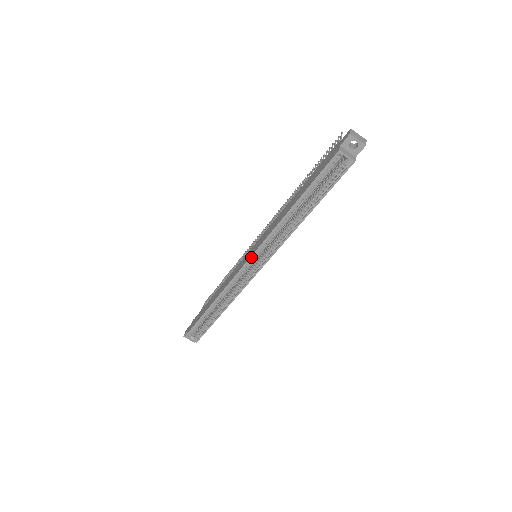
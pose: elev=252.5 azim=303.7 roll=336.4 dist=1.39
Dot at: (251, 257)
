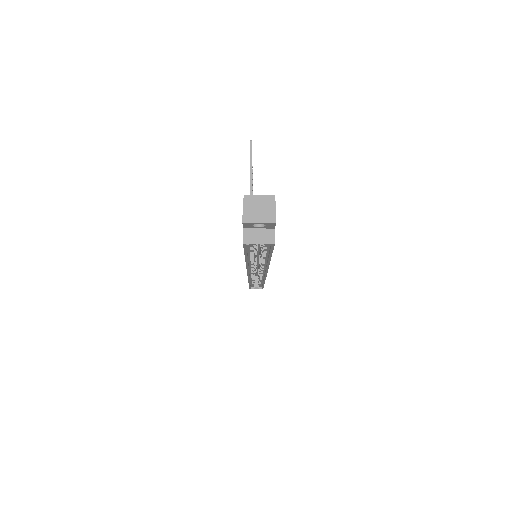
Dot at: (248, 274)
